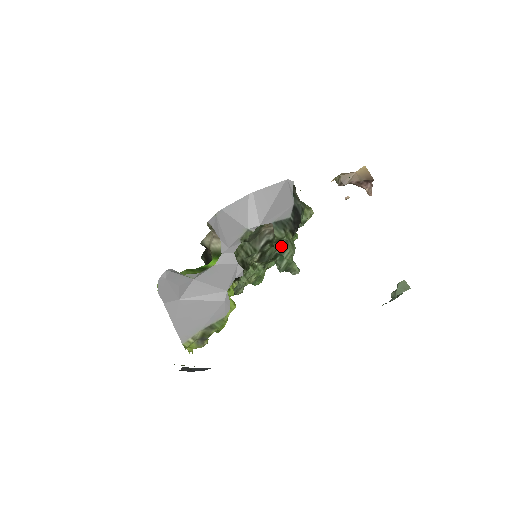
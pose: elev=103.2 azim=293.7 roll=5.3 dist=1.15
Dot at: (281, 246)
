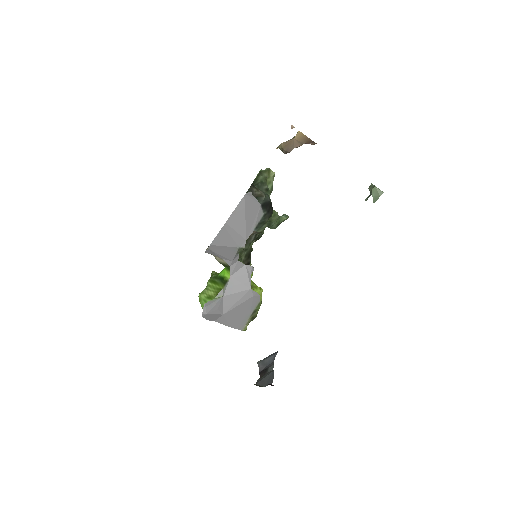
Dot at: (267, 224)
